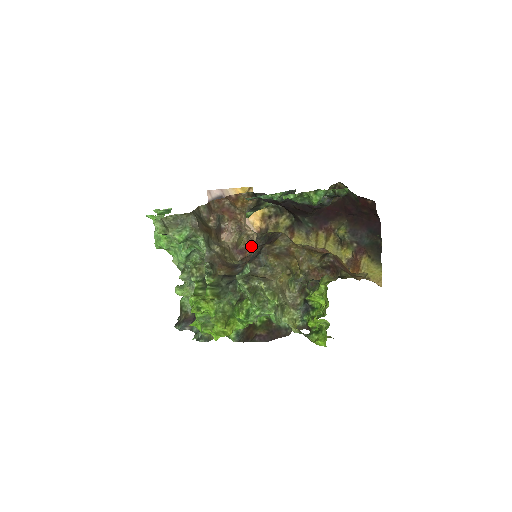
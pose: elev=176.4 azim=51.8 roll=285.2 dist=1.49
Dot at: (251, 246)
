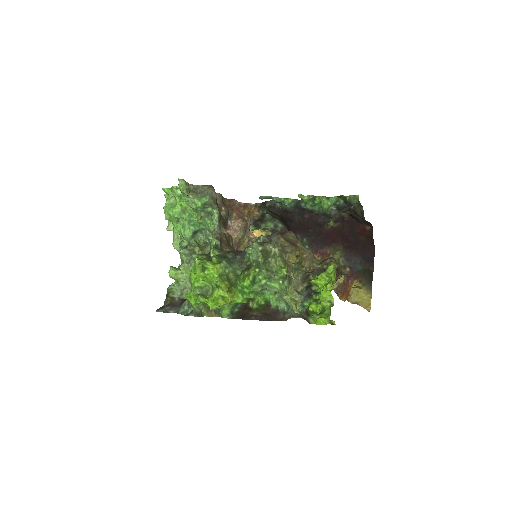
Dot at: occluded
